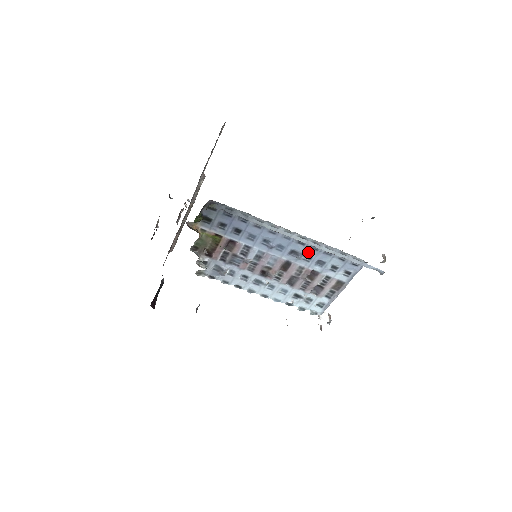
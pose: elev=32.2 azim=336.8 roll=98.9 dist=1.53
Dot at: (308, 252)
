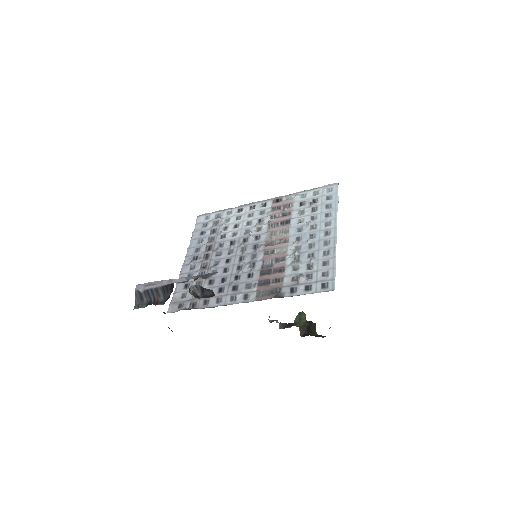
Dot at: occluded
